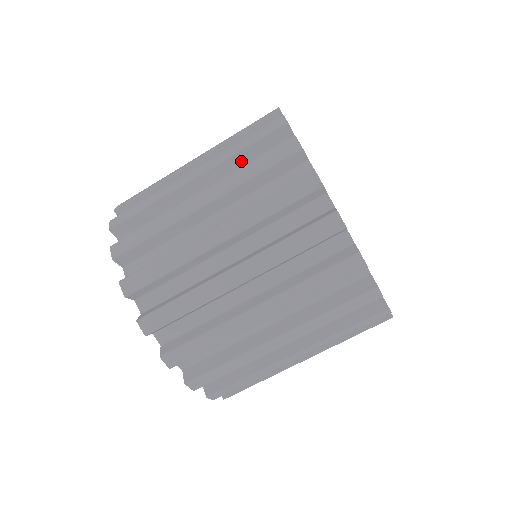
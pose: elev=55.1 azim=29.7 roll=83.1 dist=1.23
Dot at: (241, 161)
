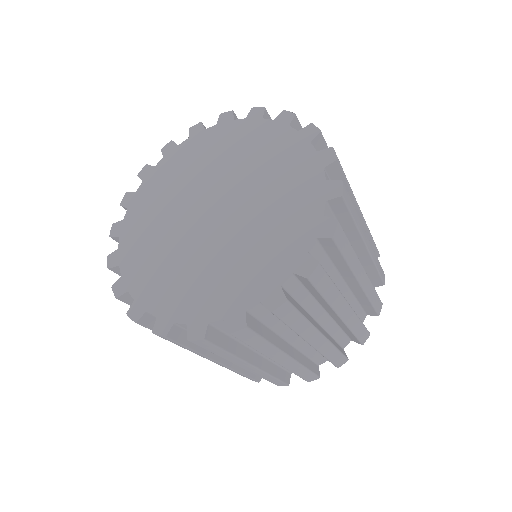
Dot at: occluded
